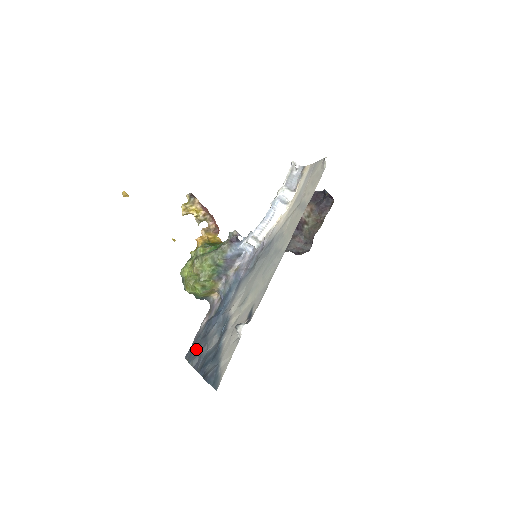
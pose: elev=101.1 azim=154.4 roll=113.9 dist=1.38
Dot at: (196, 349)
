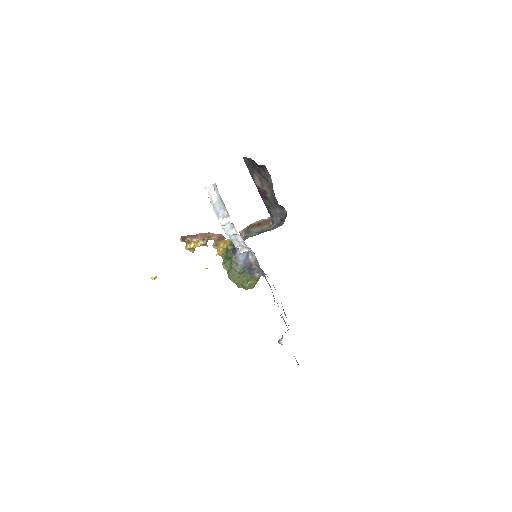
Dot at: (284, 313)
